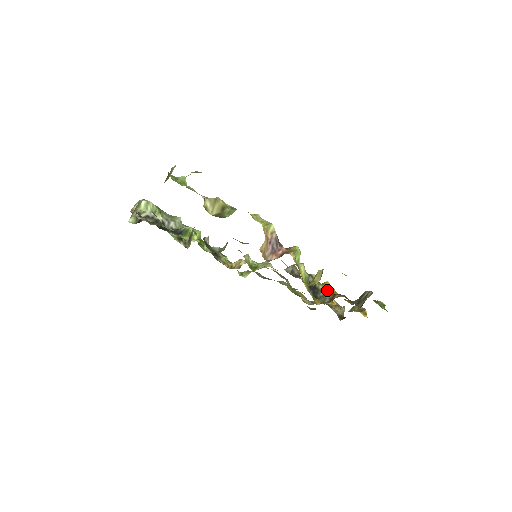
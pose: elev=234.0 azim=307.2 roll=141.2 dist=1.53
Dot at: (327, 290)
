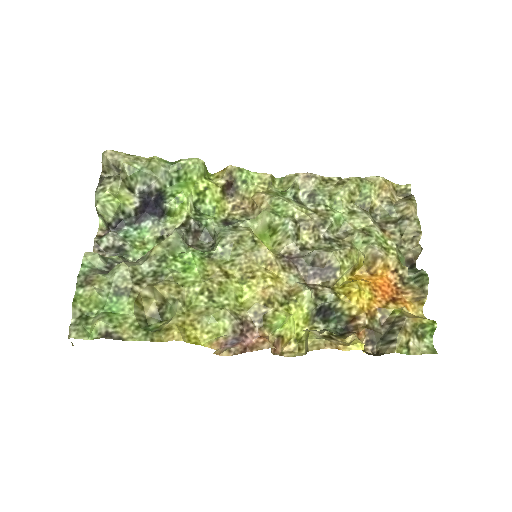
Dot at: (346, 311)
